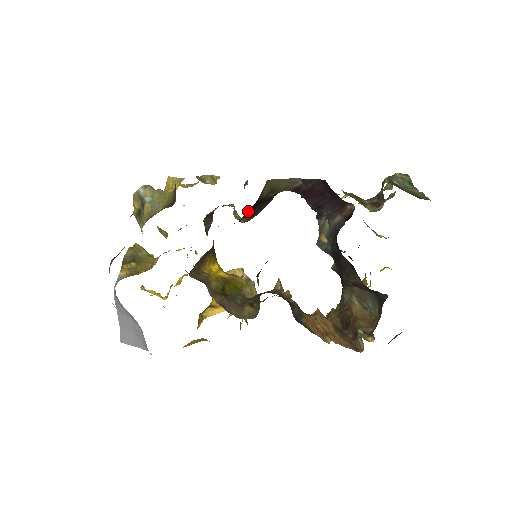
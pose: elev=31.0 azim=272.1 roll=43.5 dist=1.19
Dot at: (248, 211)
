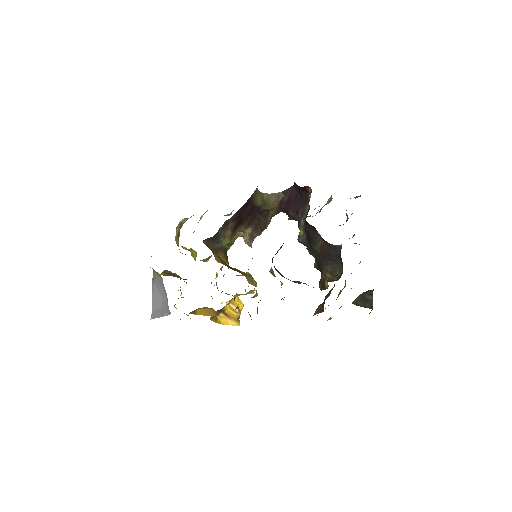
Dot at: (246, 210)
